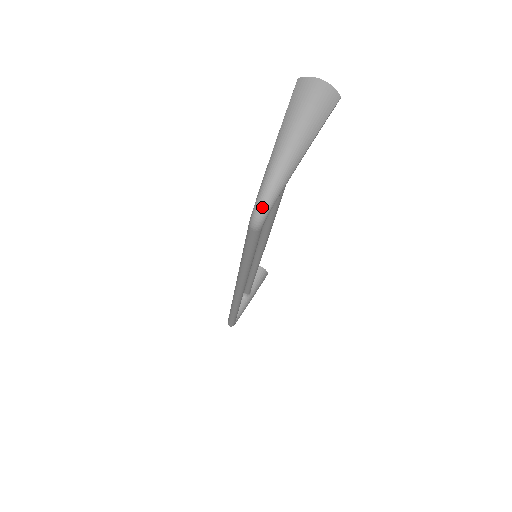
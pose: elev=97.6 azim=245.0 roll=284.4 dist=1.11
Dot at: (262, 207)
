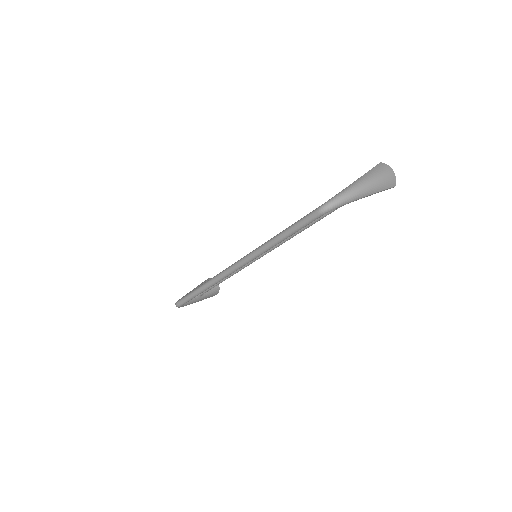
Dot at: (335, 203)
